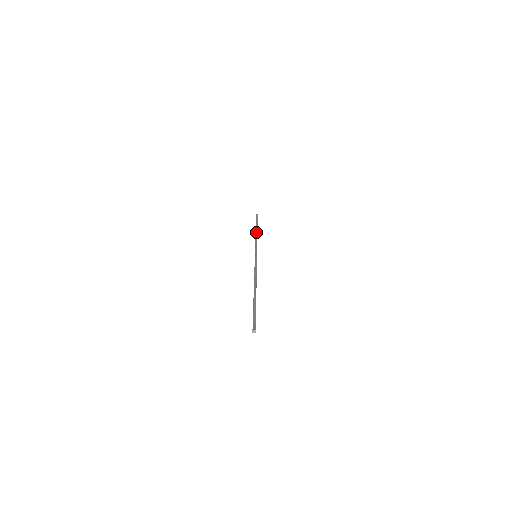
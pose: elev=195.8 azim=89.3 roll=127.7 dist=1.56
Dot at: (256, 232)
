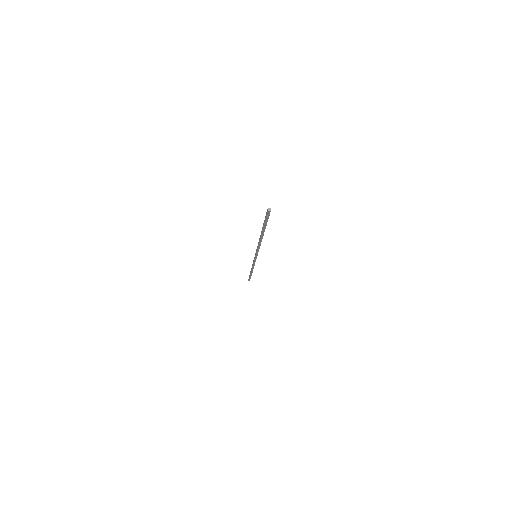
Dot at: occluded
